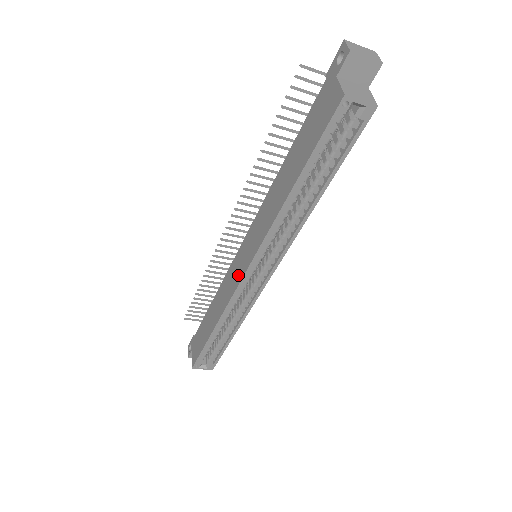
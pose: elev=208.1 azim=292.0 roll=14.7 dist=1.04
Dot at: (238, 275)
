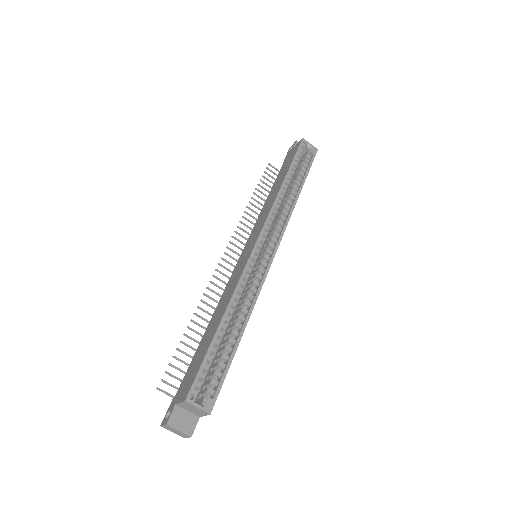
Dot at: (247, 255)
